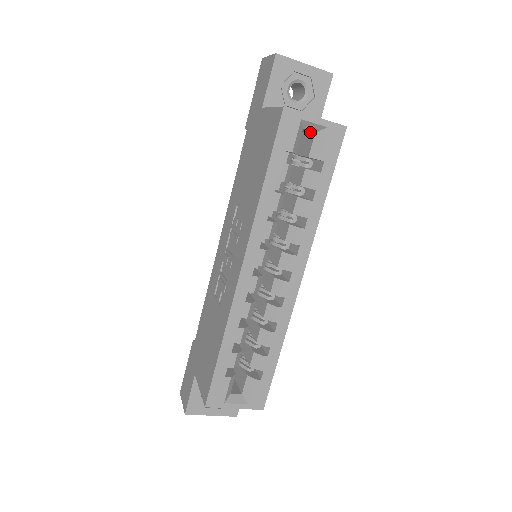
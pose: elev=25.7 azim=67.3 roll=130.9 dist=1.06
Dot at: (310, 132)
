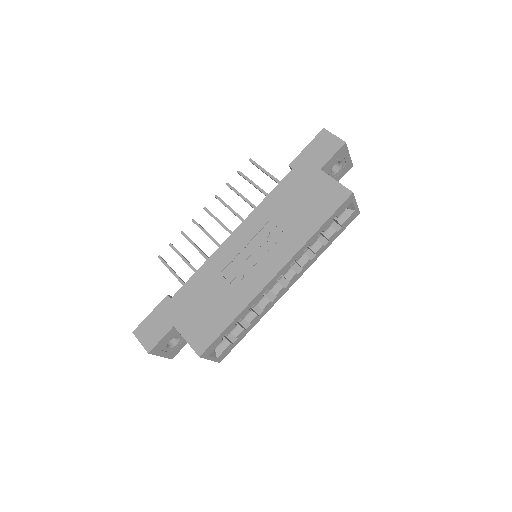
Dot at: occluded
